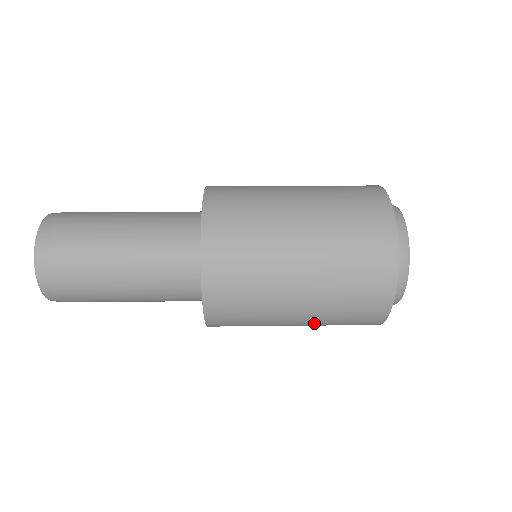
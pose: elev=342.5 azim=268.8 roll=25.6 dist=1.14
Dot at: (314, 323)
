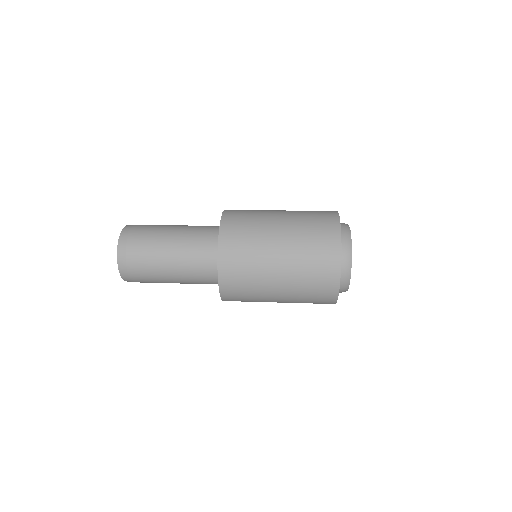
Dot at: (291, 302)
